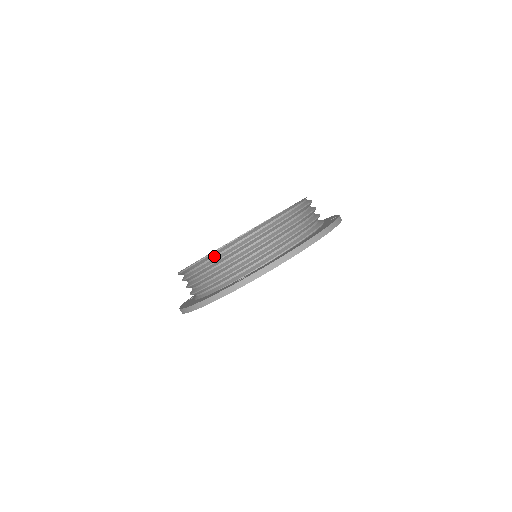
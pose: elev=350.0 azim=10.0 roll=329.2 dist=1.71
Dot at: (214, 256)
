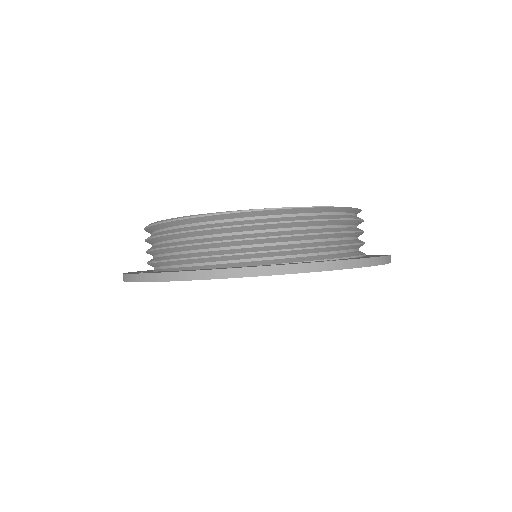
Dot at: (288, 214)
